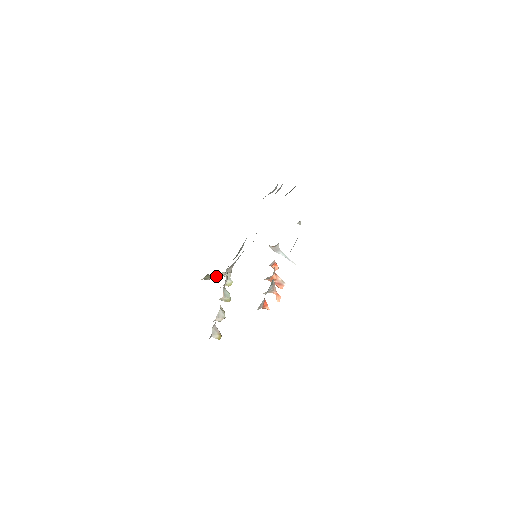
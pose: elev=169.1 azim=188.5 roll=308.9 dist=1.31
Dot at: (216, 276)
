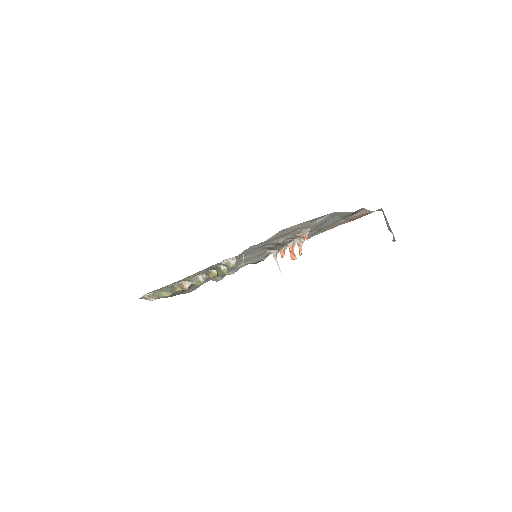
Dot at: (187, 279)
